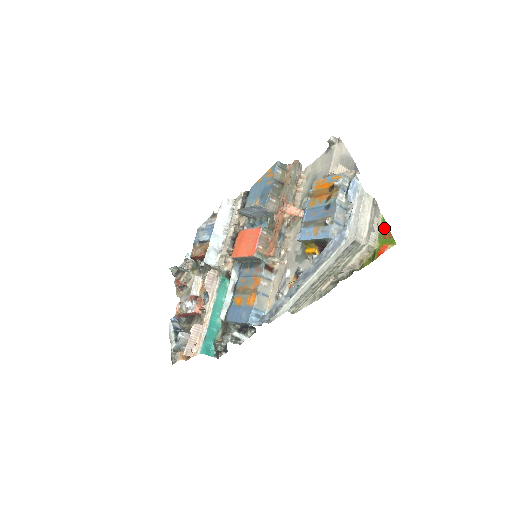
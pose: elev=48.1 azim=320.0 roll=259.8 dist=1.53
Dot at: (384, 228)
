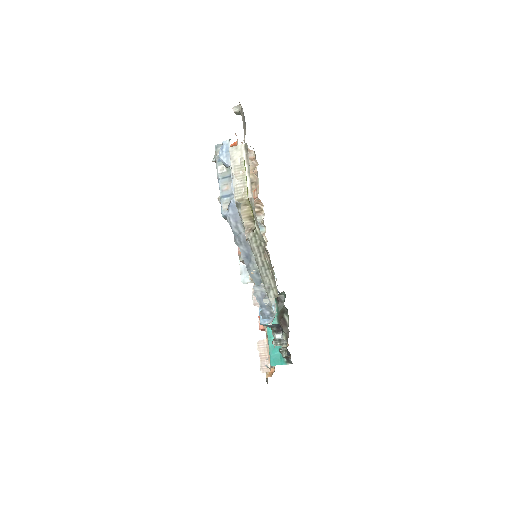
Dot at: (244, 171)
